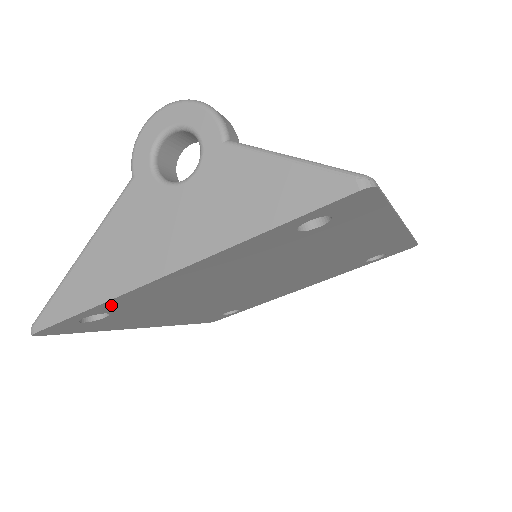
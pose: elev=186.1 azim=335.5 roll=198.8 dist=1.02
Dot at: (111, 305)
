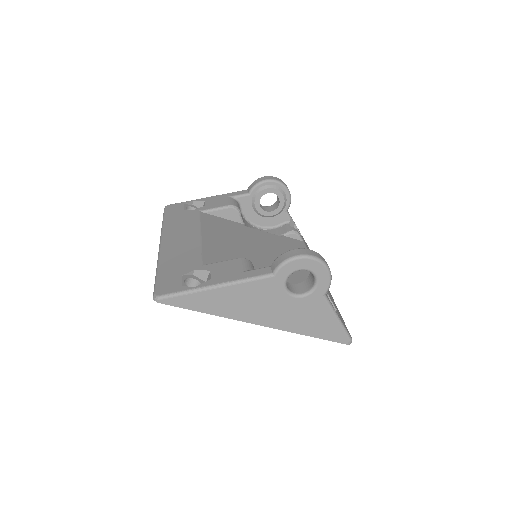
Dot at: occluded
